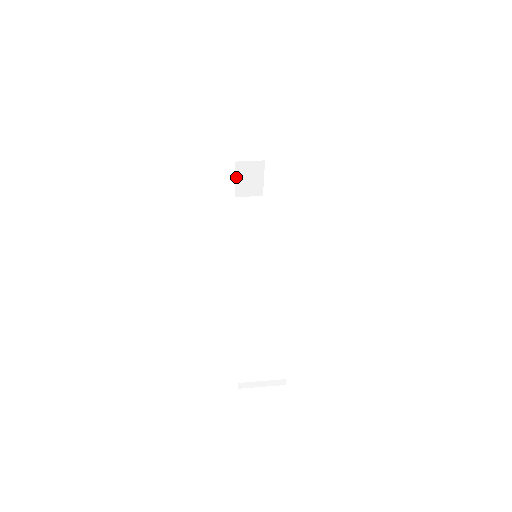
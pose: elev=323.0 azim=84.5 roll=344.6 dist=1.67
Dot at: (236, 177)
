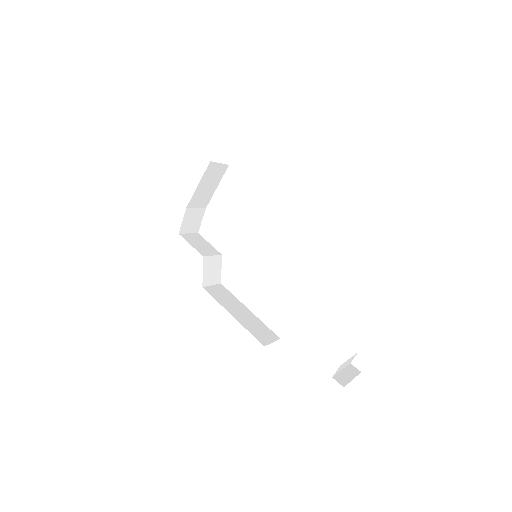
Dot at: (200, 181)
